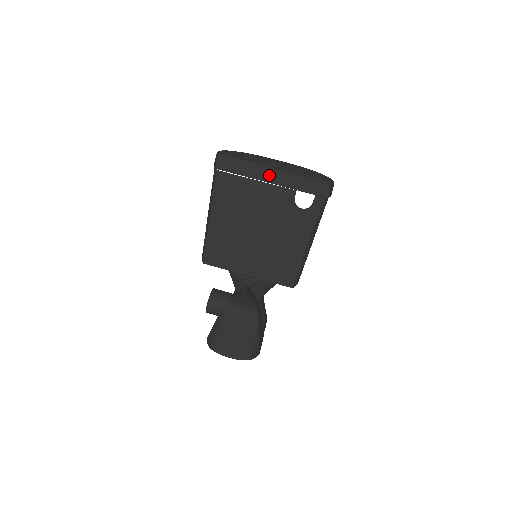
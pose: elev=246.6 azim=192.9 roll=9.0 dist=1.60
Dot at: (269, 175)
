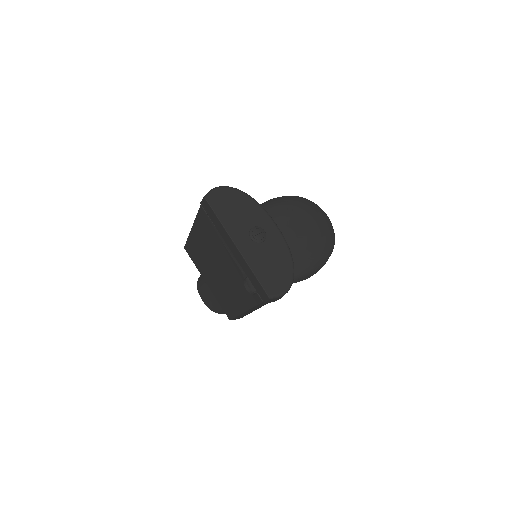
Dot at: (232, 247)
